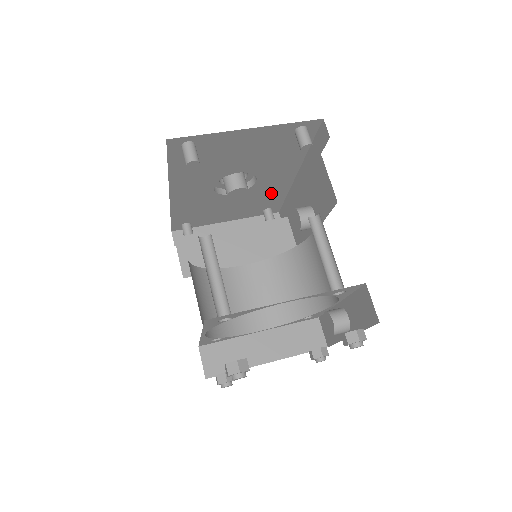
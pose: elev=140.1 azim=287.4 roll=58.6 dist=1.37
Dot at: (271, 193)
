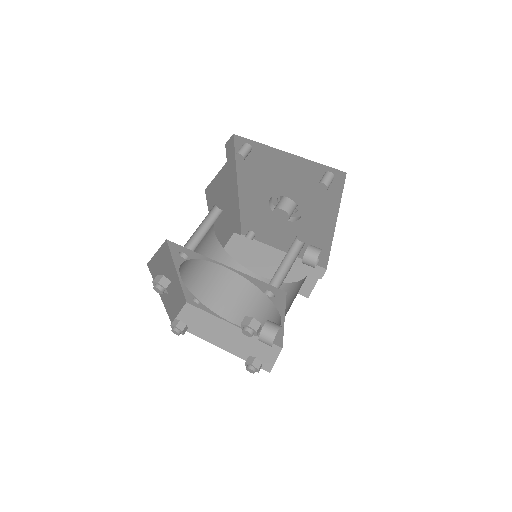
Dot at: (316, 239)
